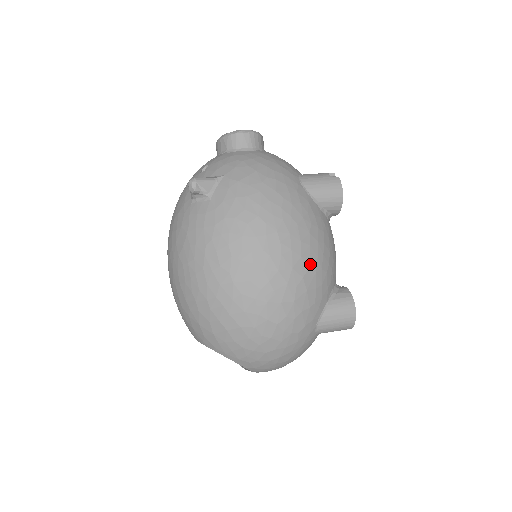
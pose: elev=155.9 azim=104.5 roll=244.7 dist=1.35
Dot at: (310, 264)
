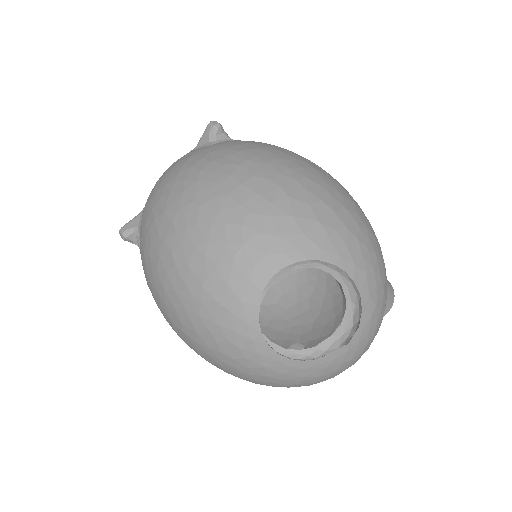
Dot at: occluded
